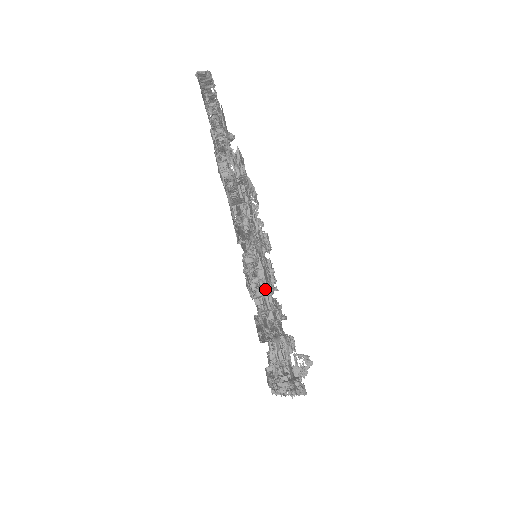
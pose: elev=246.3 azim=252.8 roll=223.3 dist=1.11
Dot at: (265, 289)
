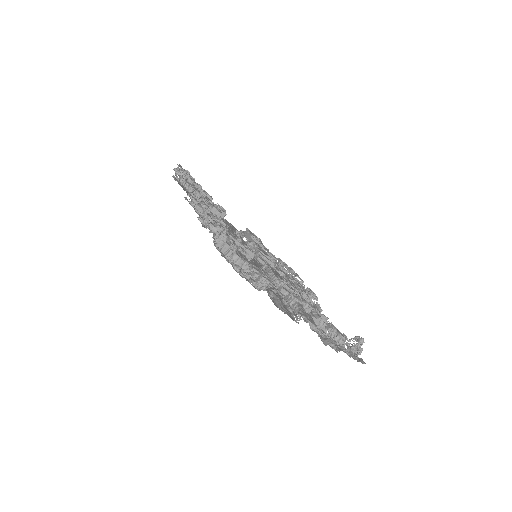
Dot at: occluded
